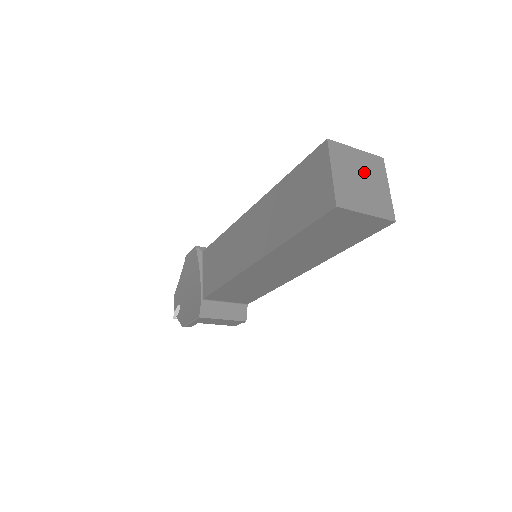
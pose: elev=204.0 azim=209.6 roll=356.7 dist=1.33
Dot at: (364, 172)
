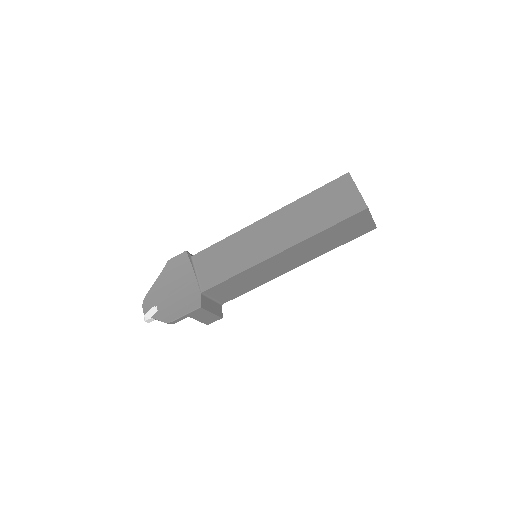
Dot at: occluded
